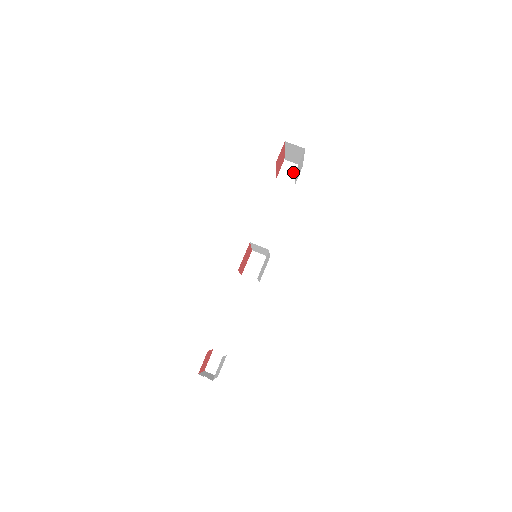
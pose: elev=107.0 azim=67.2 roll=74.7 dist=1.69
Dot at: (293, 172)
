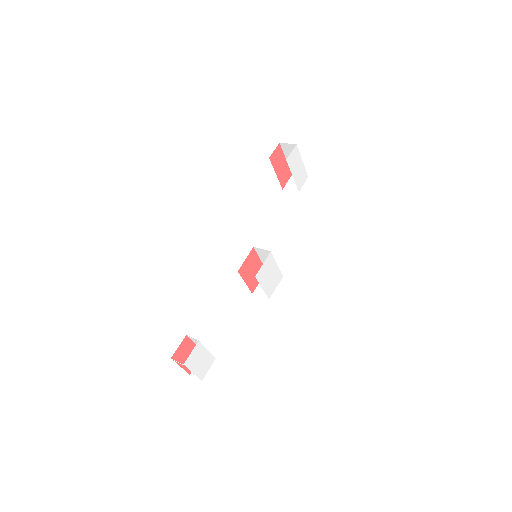
Dot at: occluded
